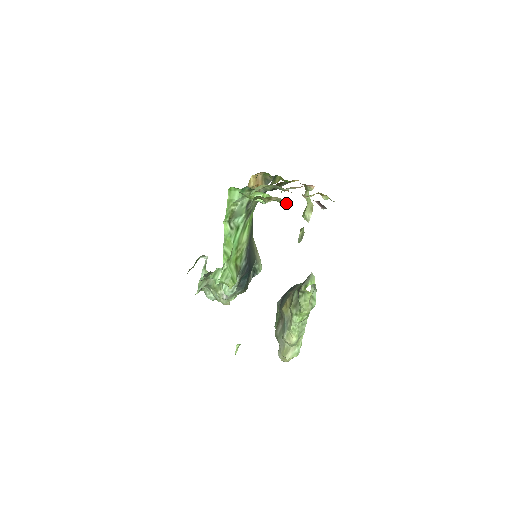
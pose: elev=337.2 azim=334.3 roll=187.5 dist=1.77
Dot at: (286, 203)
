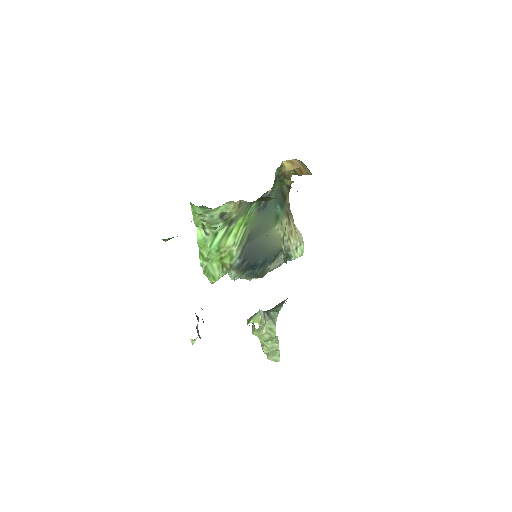
Dot at: occluded
